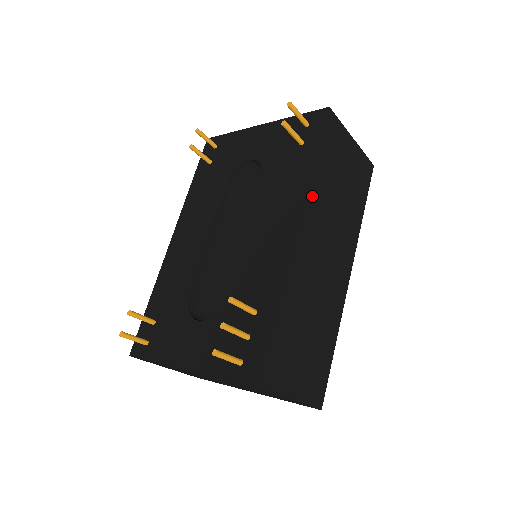
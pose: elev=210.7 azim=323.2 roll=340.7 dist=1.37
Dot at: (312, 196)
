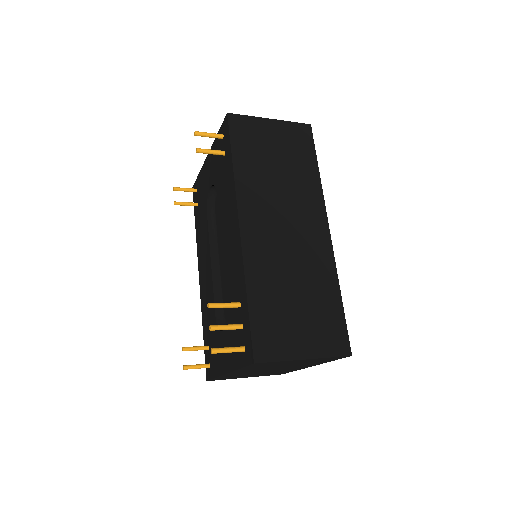
Dot at: (243, 190)
